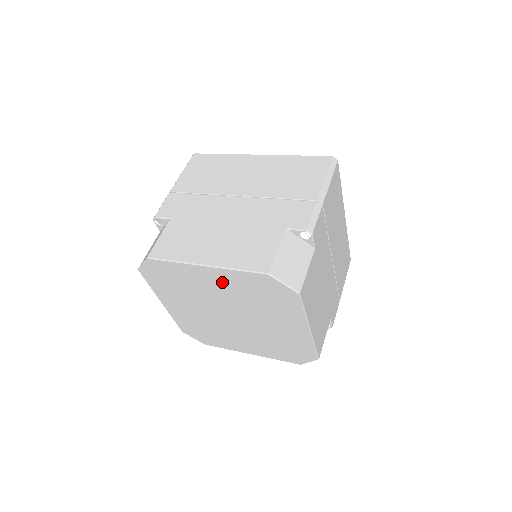
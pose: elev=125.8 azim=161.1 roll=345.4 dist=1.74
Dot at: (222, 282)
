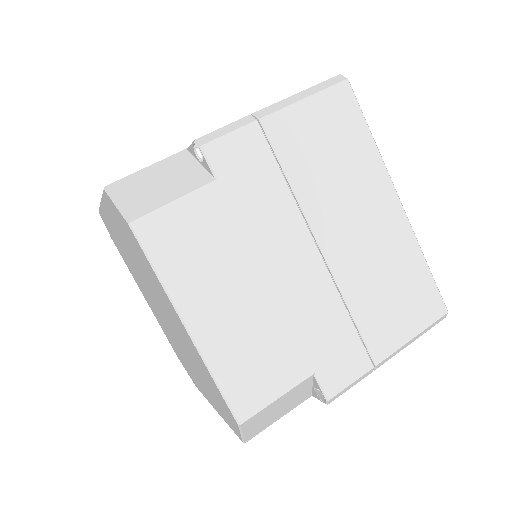
Dot at: (118, 231)
